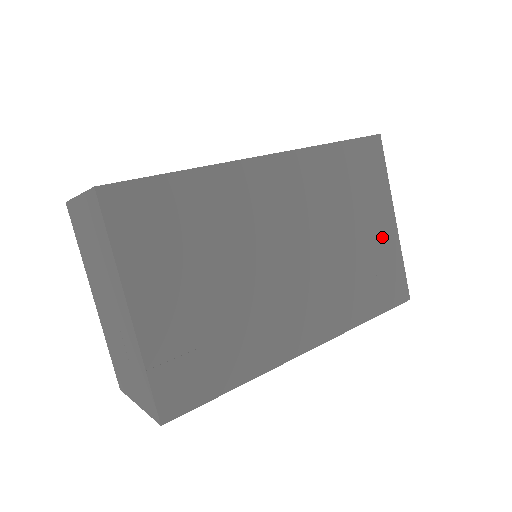
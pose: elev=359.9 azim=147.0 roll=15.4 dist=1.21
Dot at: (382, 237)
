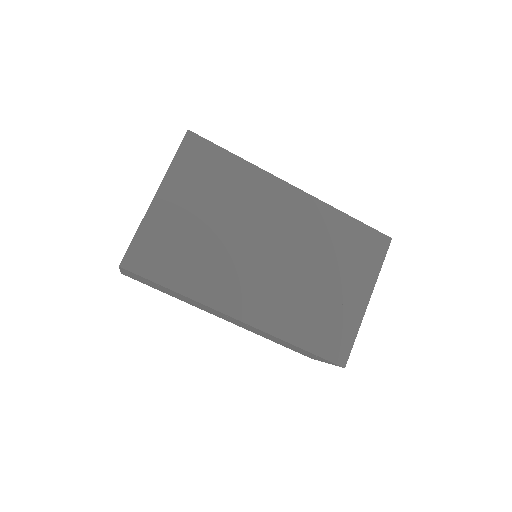
Dot at: (349, 303)
